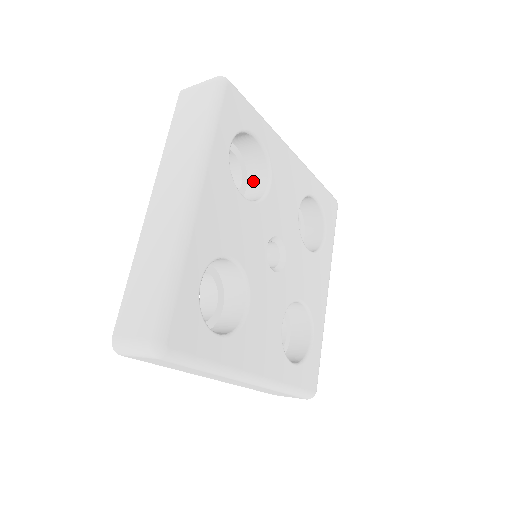
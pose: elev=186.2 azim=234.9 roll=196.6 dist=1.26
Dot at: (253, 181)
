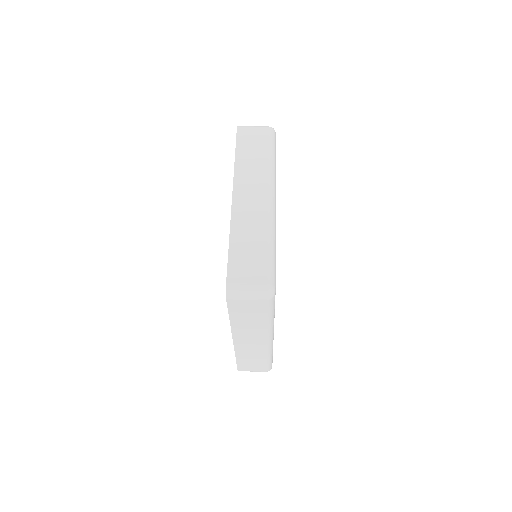
Dot at: occluded
